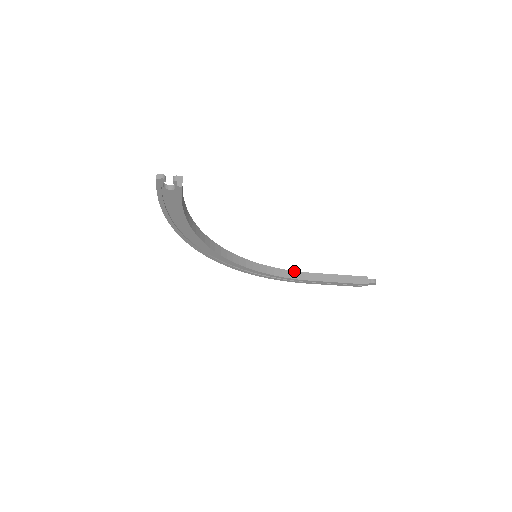
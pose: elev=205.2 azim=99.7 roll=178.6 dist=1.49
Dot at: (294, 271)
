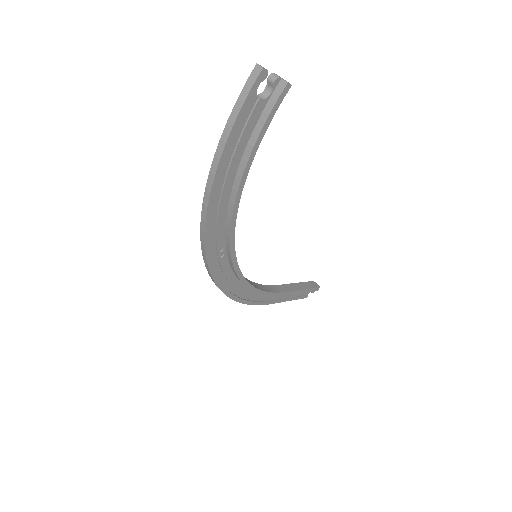
Dot at: (266, 285)
